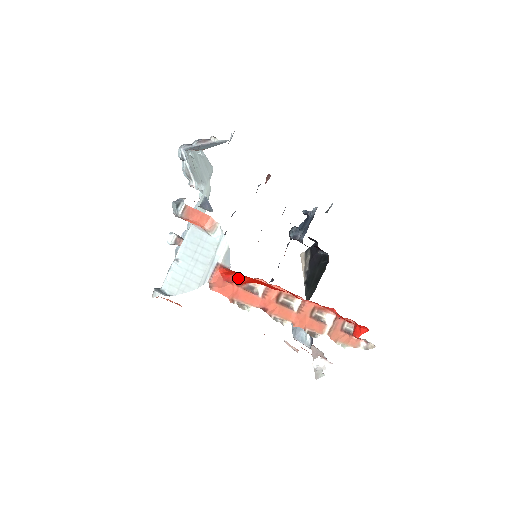
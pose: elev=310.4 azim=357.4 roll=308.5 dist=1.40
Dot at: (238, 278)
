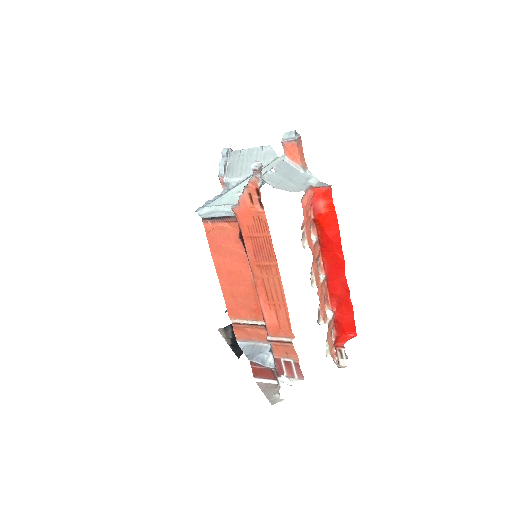
Dot at: (321, 206)
